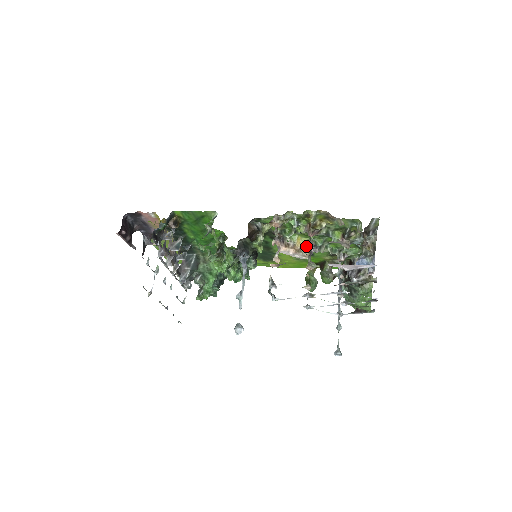
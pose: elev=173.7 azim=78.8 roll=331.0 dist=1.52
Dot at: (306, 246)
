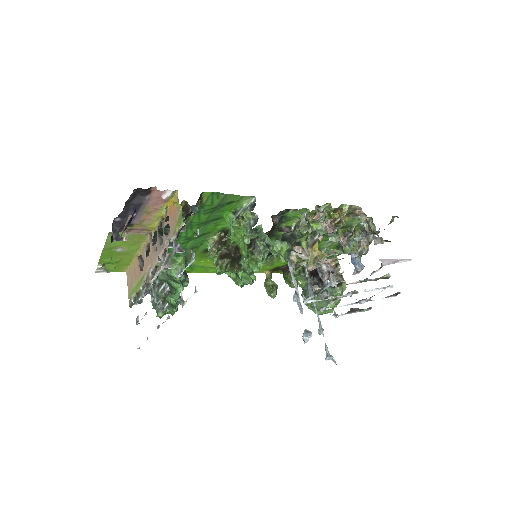
Dot at: (306, 245)
